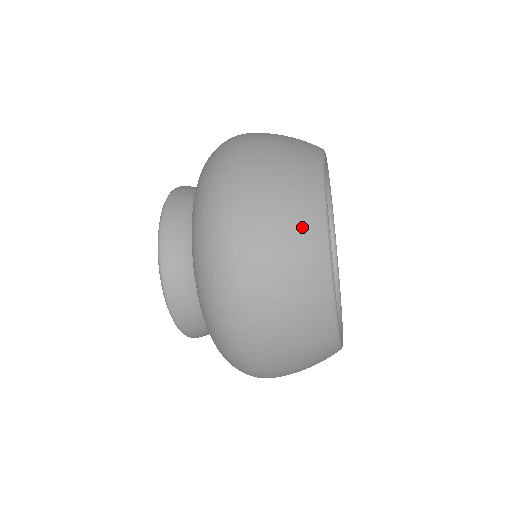
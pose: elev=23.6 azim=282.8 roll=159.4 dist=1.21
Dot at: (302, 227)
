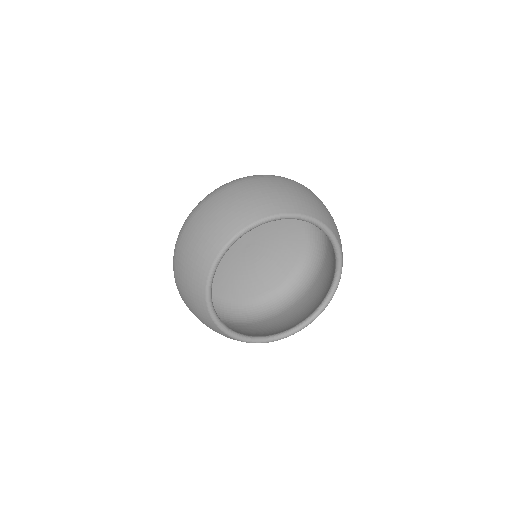
Dot at: occluded
